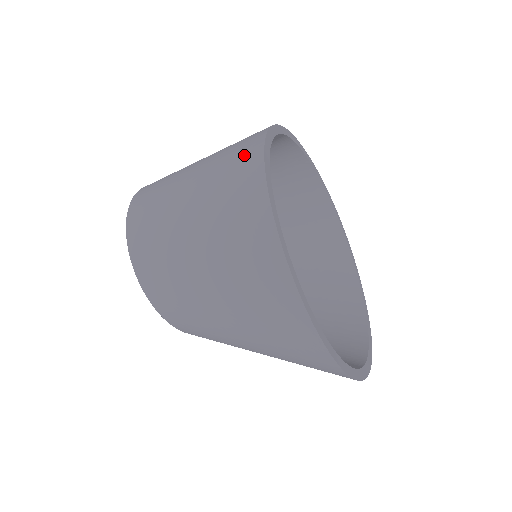
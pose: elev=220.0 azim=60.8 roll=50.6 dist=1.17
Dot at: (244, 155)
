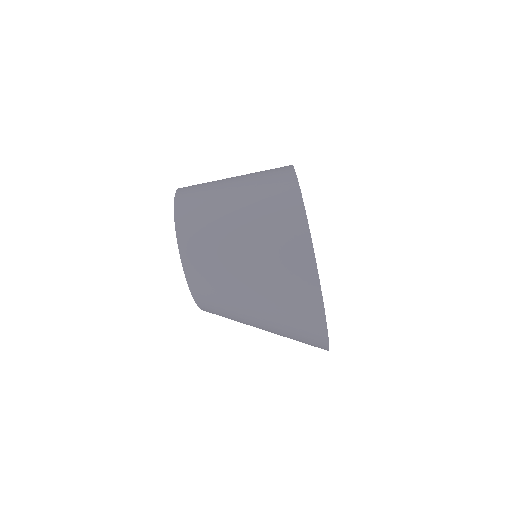
Dot at: (282, 183)
